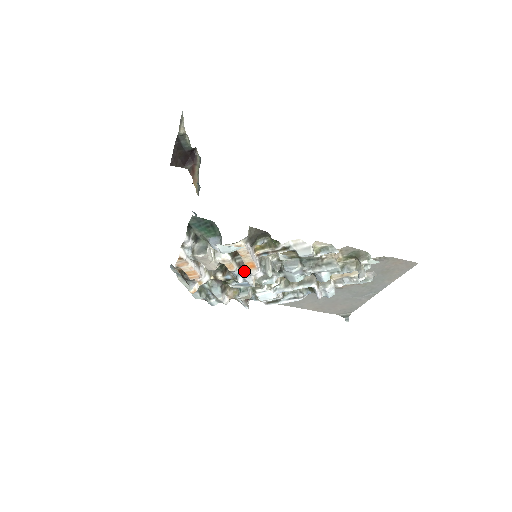
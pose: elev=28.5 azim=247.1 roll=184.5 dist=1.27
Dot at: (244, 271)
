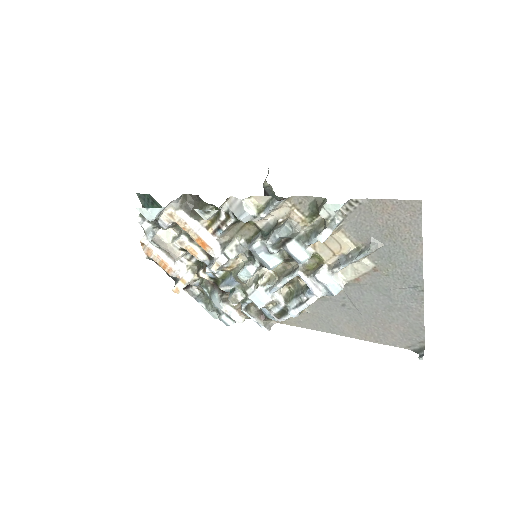
Dot at: (212, 259)
